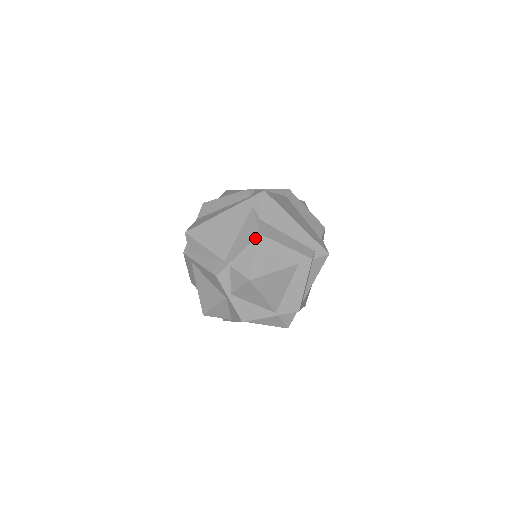
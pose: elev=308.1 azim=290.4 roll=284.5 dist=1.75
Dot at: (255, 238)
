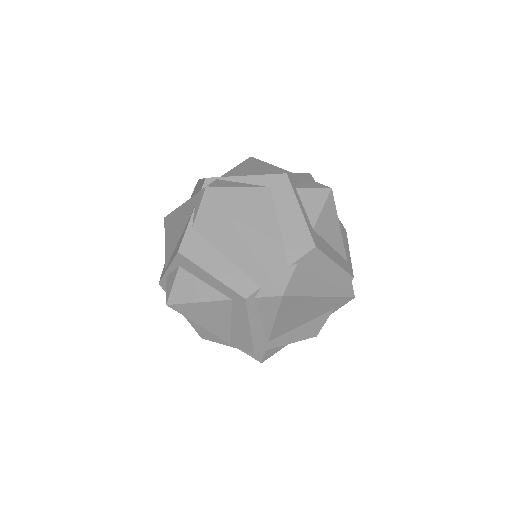
Dot at: (175, 255)
